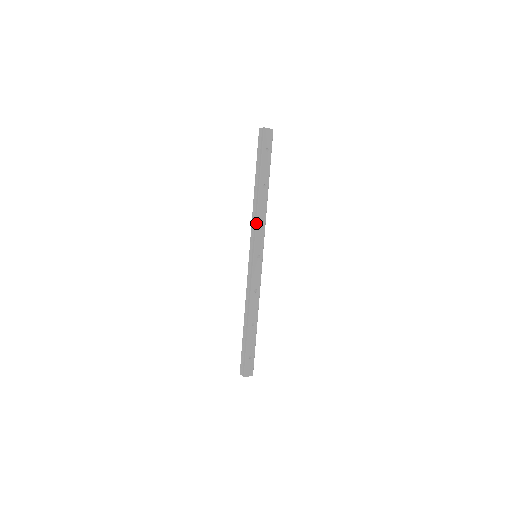
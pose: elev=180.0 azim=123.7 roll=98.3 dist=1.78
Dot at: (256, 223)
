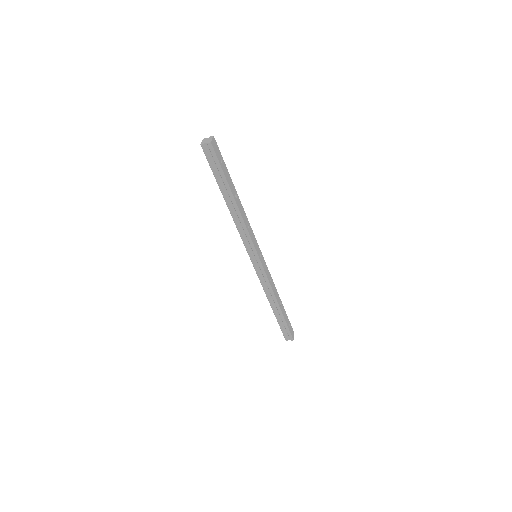
Dot at: (248, 233)
